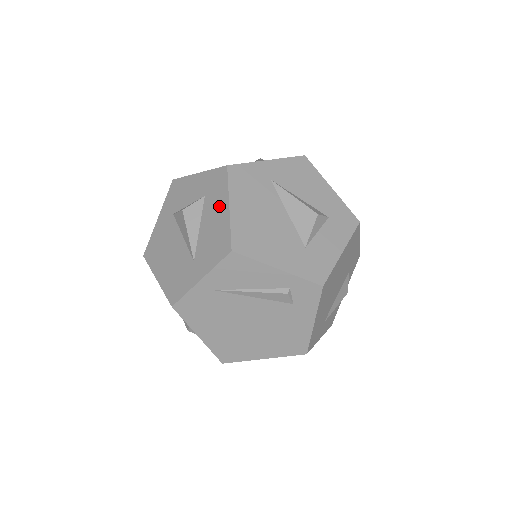
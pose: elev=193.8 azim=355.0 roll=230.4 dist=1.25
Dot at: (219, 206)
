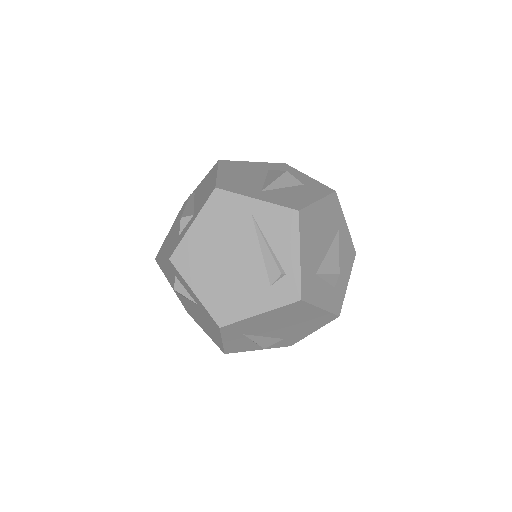
Dot at: (311, 194)
